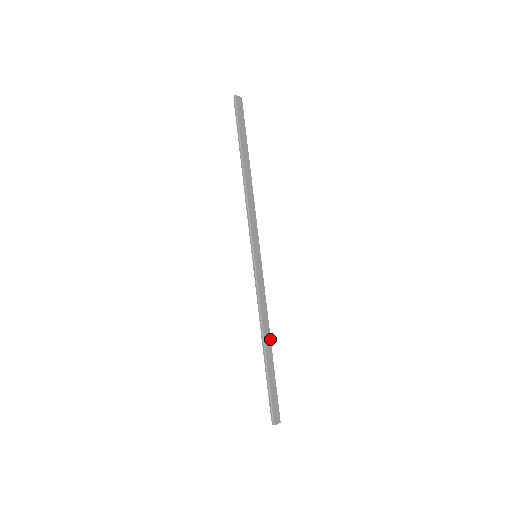
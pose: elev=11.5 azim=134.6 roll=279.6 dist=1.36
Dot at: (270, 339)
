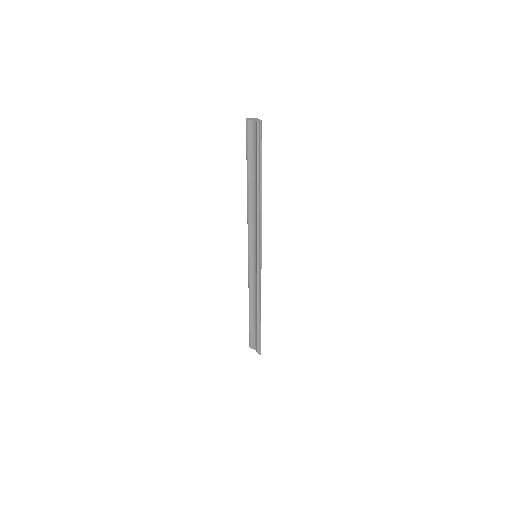
Dot at: occluded
